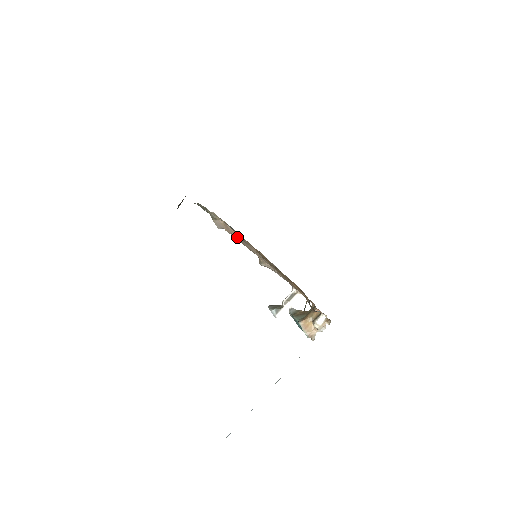
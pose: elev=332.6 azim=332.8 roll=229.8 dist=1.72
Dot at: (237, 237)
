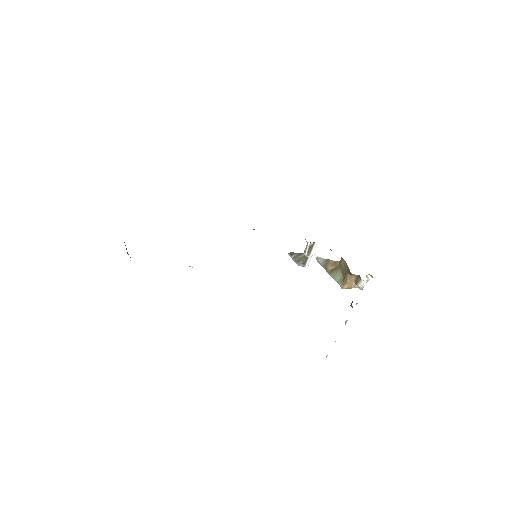
Dot at: occluded
